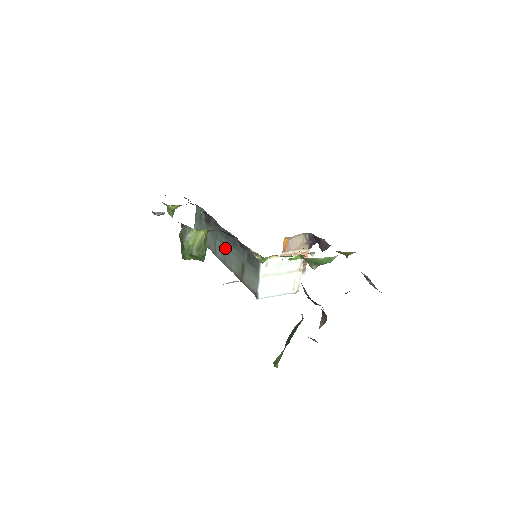
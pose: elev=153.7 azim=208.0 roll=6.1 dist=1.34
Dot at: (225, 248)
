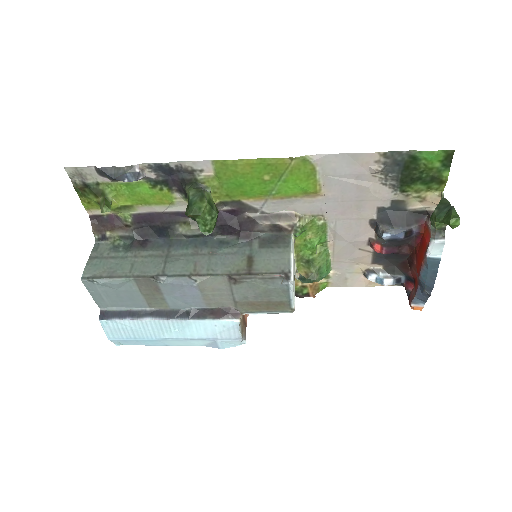
Dot at: (195, 257)
